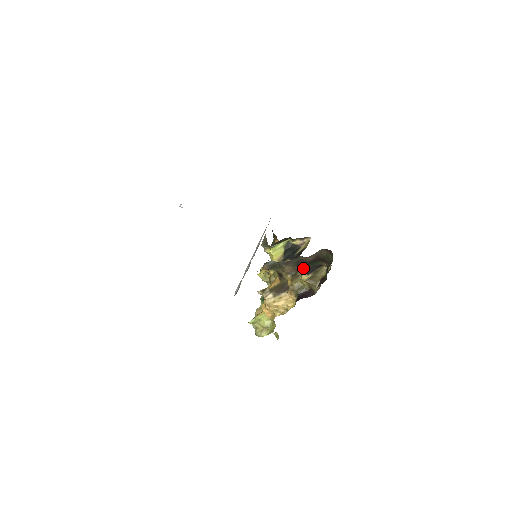
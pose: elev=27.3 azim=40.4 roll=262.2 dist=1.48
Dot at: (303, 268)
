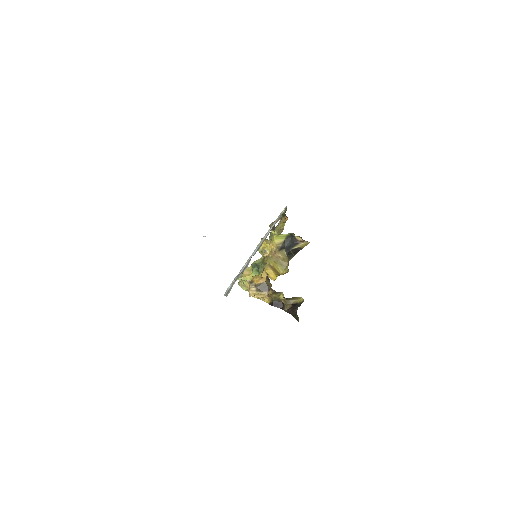
Dot at: occluded
